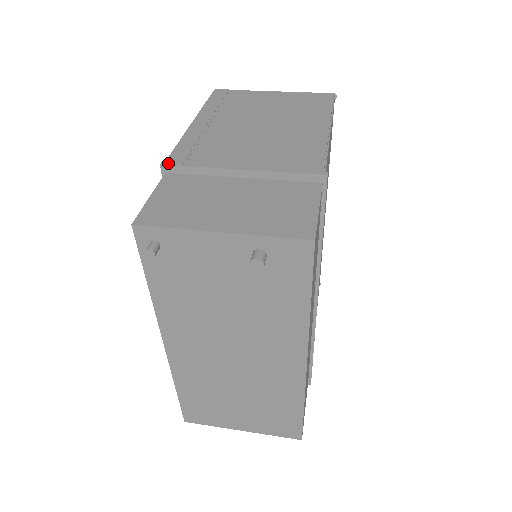
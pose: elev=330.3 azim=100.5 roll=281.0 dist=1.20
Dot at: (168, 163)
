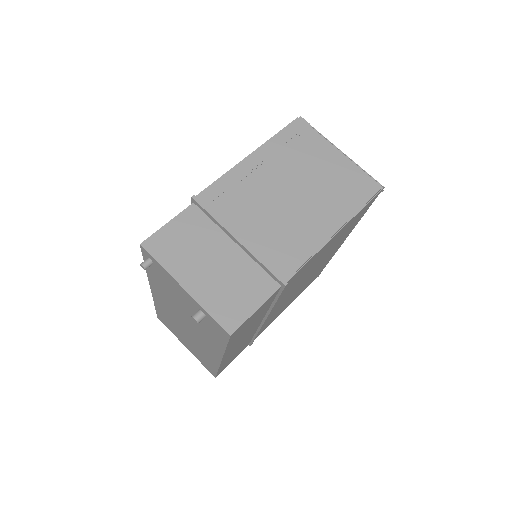
Dot at: (197, 199)
